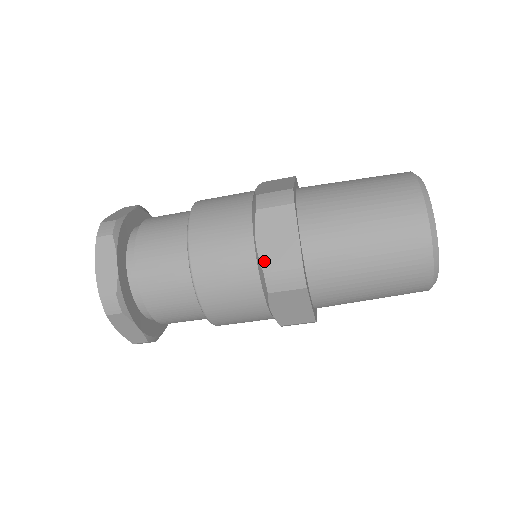
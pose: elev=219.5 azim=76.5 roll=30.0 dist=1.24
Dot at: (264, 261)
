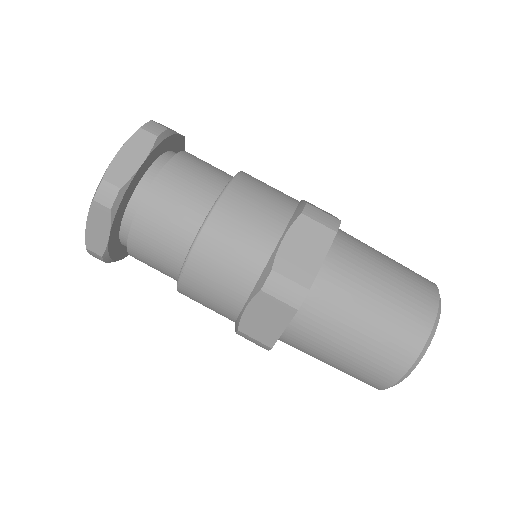
Dot at: (279, 260)
